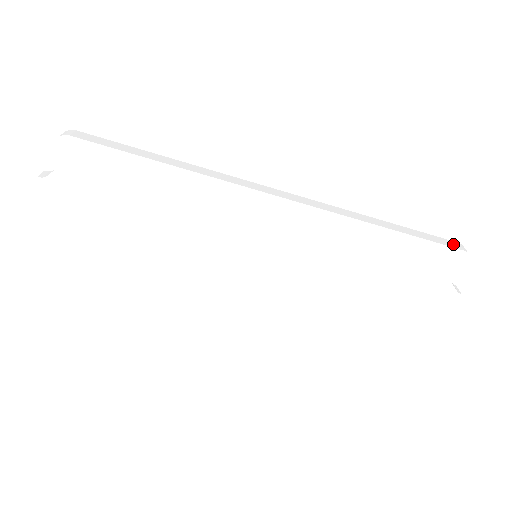
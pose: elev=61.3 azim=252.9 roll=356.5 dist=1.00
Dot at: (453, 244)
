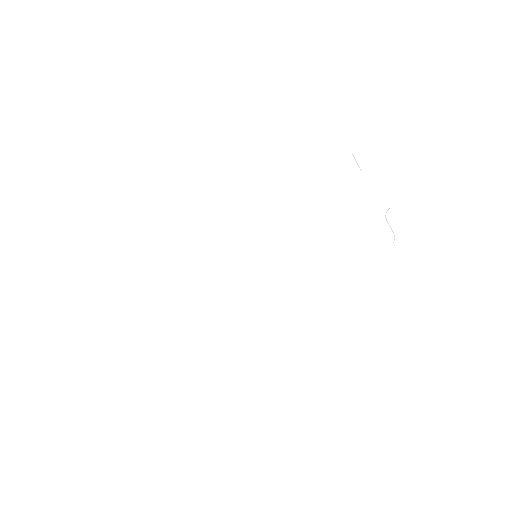
Dot at: occluded
